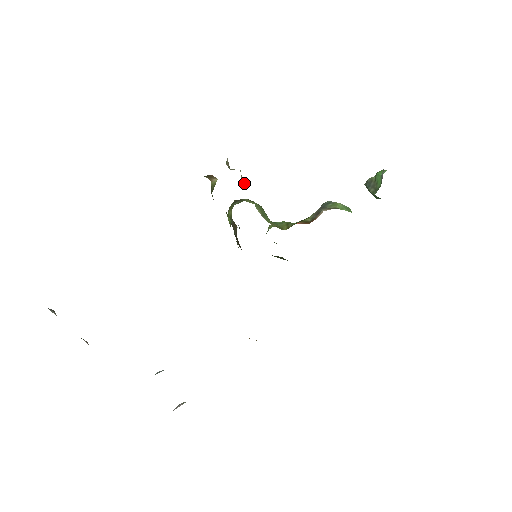
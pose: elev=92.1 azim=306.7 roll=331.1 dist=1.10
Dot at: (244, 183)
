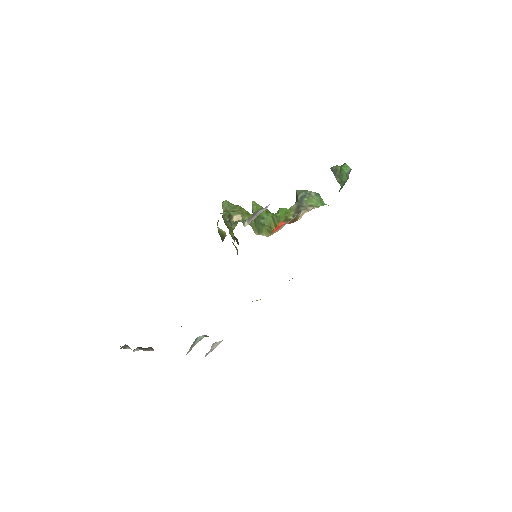
Dot at: (243, 219)
